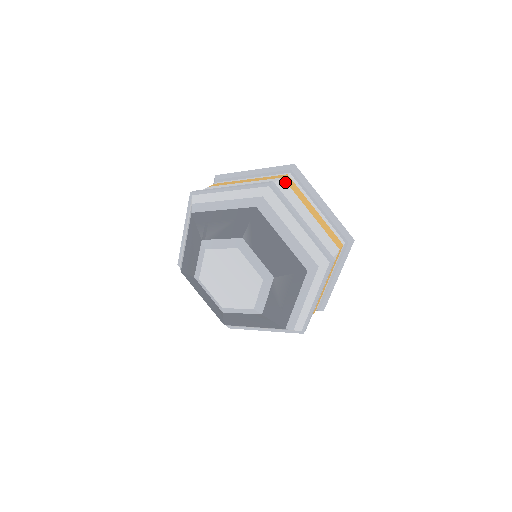
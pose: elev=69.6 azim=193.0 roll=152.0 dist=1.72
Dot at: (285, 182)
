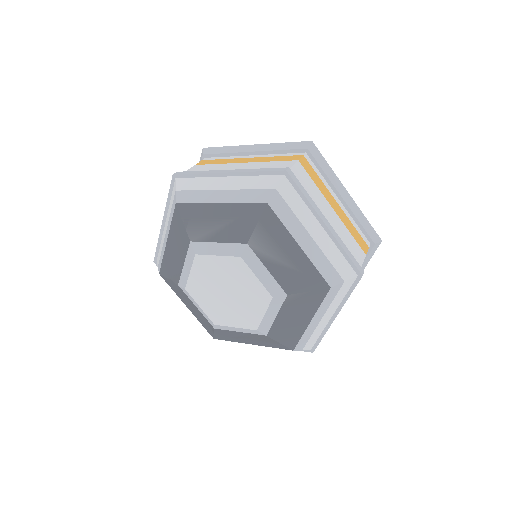
Dot at: occluded
